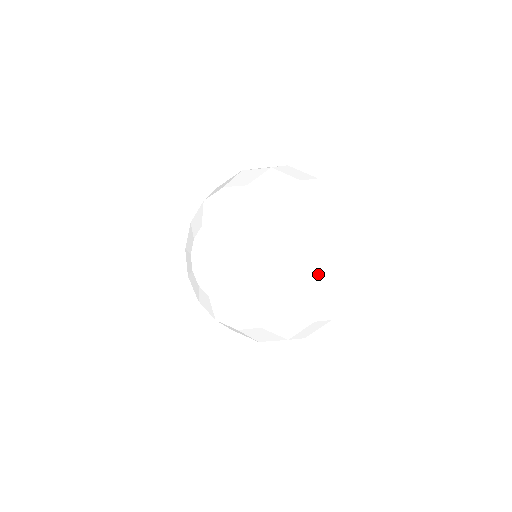
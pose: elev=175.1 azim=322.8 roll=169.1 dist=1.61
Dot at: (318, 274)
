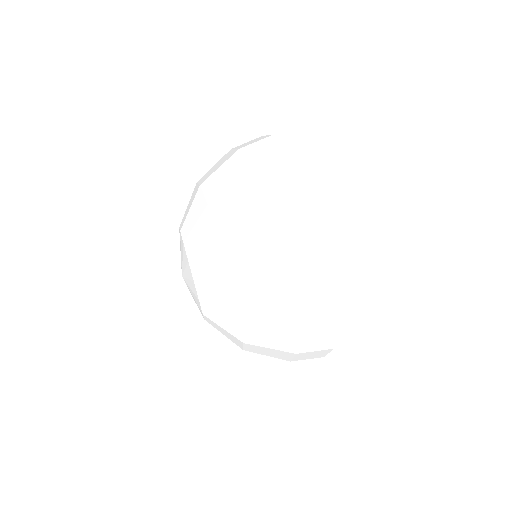
Dot at: occluded
